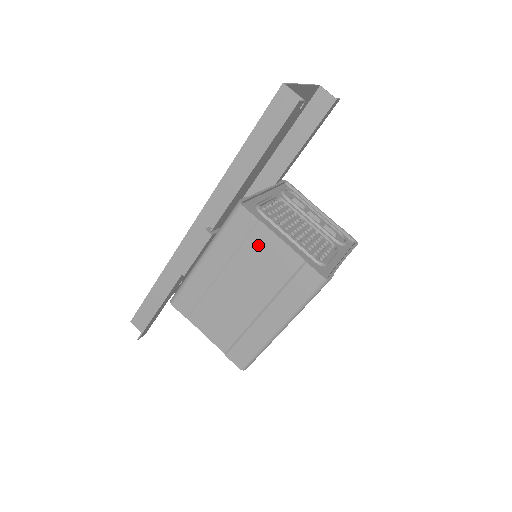
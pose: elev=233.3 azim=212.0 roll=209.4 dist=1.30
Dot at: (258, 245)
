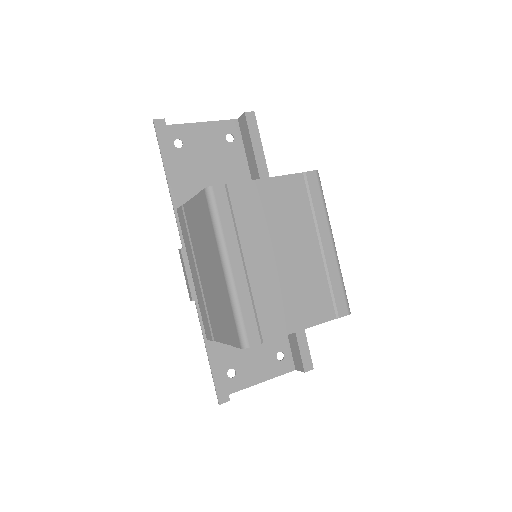
Dot at: (190, 222)
